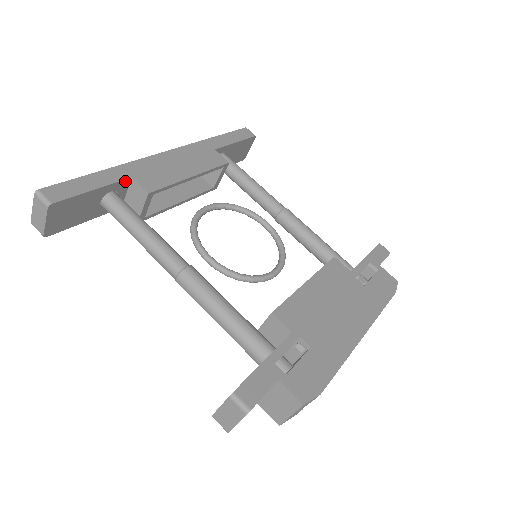
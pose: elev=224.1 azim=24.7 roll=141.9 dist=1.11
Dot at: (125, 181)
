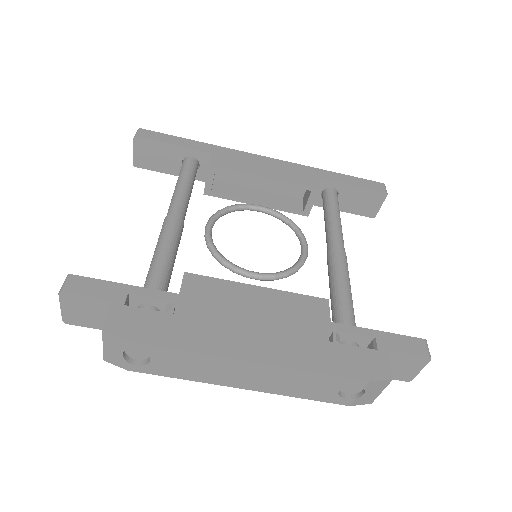
Dot at: (206, 154)
